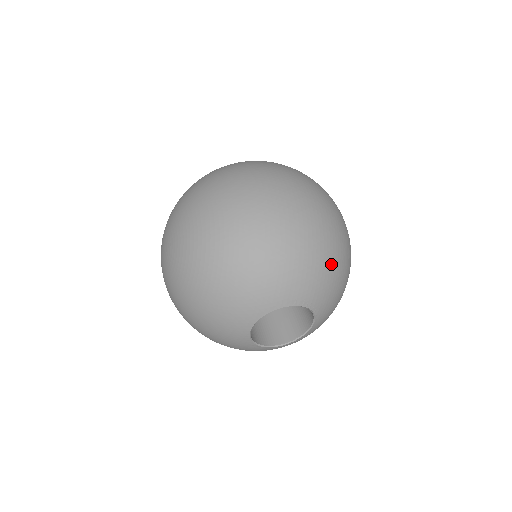
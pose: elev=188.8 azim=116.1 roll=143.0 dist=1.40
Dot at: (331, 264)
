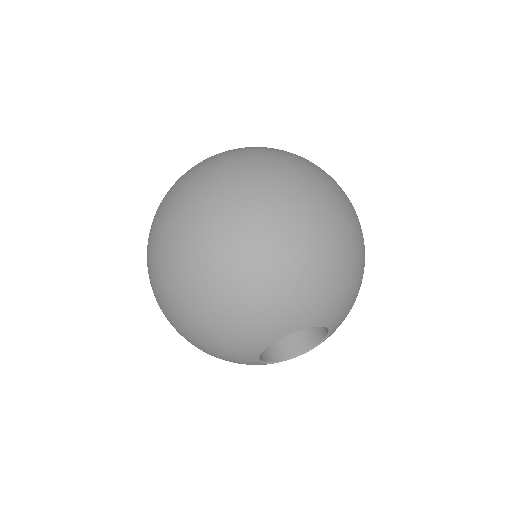
Dot at: (346, 275)
